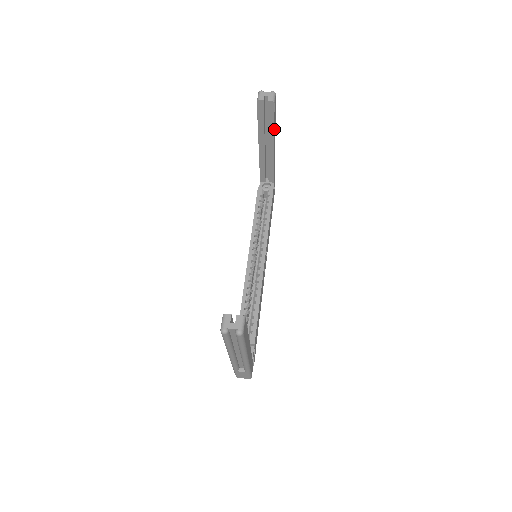
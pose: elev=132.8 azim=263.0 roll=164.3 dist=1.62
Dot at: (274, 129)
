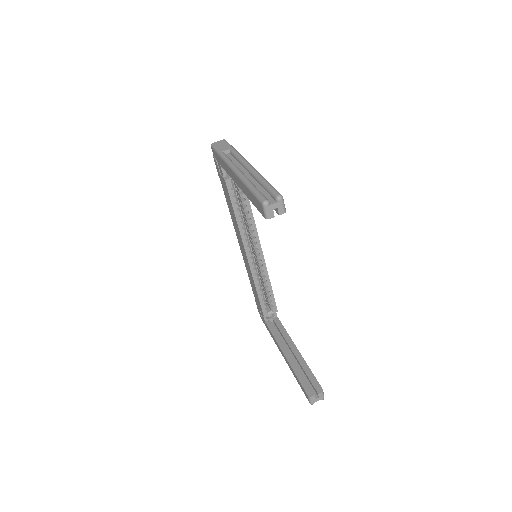
Dot at: occluded
